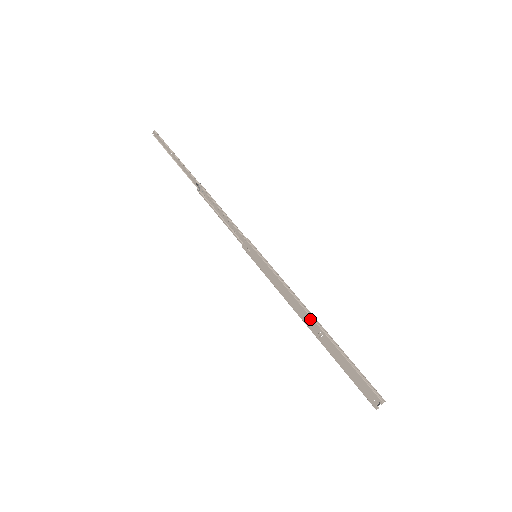
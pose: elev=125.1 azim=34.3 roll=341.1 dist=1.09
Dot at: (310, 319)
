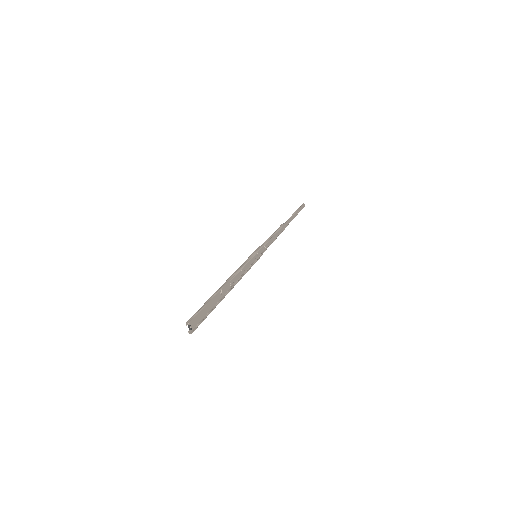
Dot at: (226, 283)
